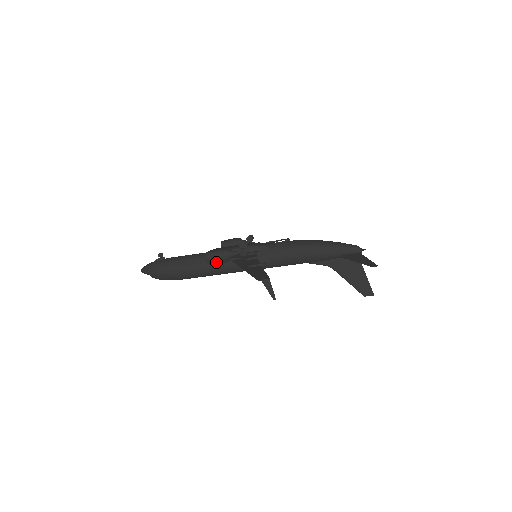
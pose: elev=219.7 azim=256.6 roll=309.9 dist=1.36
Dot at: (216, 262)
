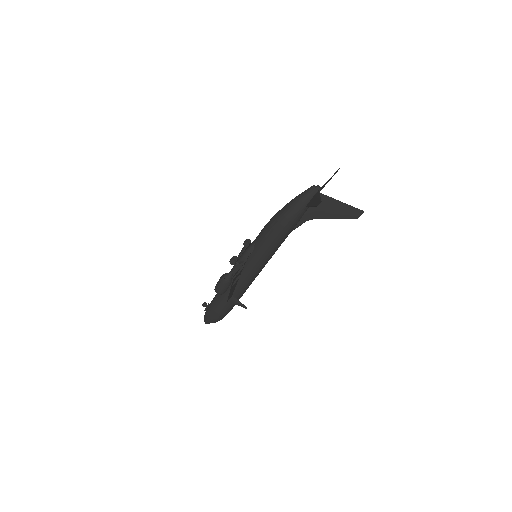
Dot at: (225, 290)
